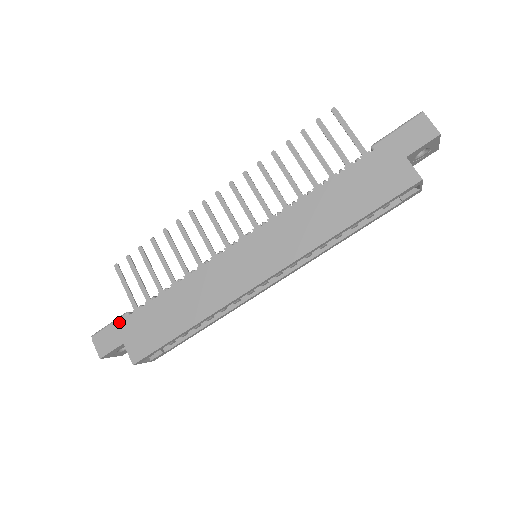
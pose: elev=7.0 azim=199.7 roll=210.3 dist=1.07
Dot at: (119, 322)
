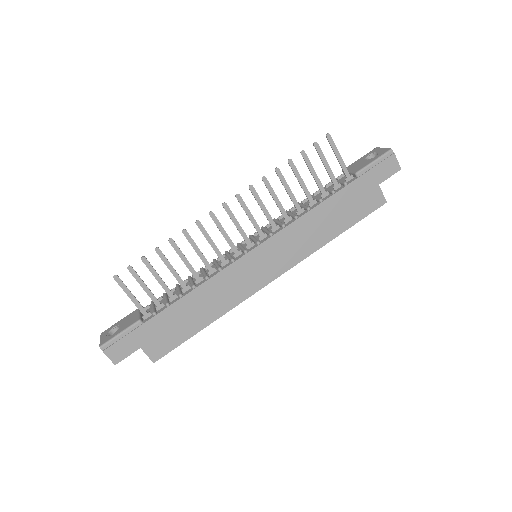
Dot at: (133, 331)
